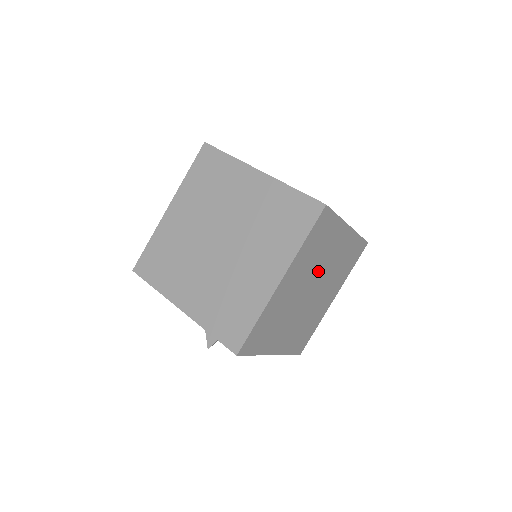
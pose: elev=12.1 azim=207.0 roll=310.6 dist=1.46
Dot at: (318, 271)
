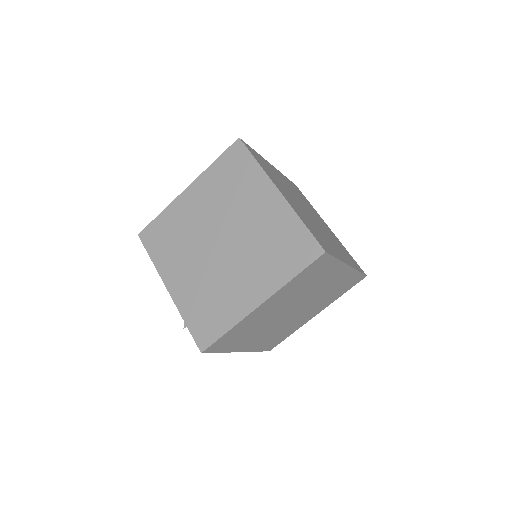
Dot at: (304, 297)
